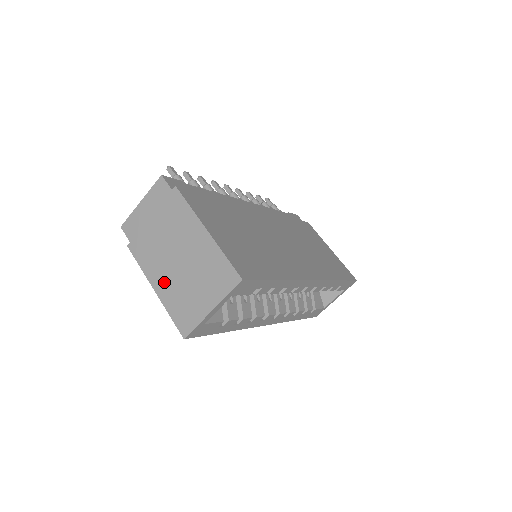
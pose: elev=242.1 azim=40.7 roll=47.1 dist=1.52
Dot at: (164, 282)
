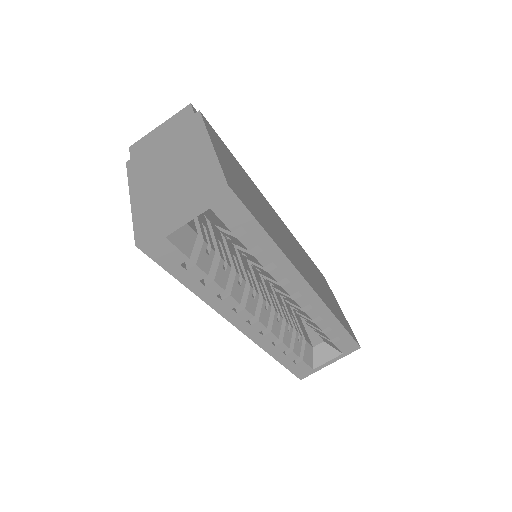
Dot at: (144, 191)
